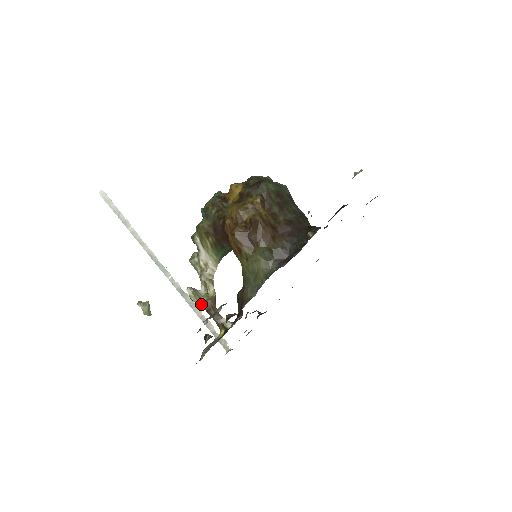
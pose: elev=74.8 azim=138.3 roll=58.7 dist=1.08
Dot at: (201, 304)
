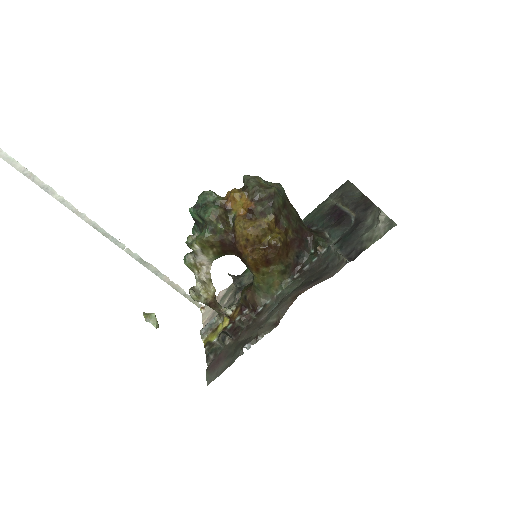
Dot at: (204, 302)
